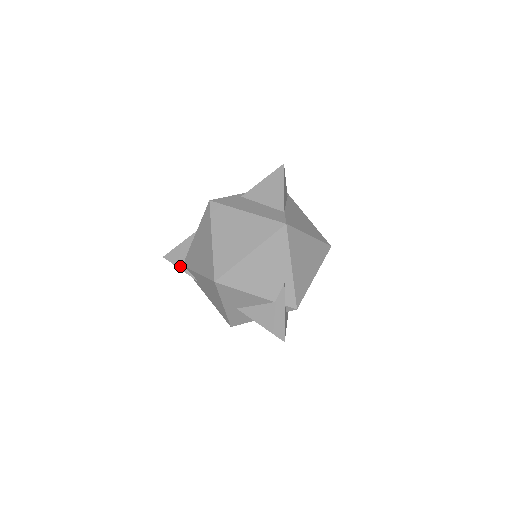
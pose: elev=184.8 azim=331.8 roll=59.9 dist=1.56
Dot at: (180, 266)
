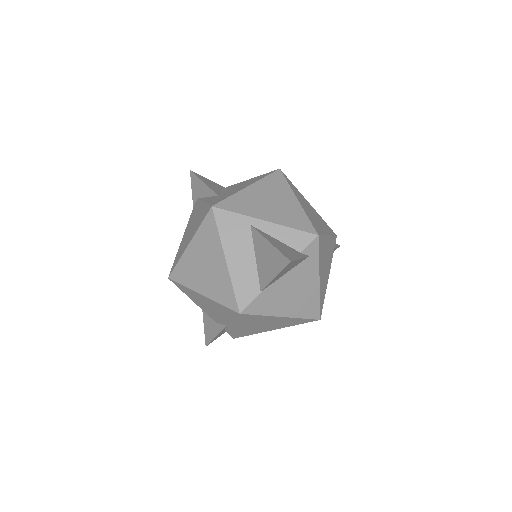
Dot at: (193, 197)
